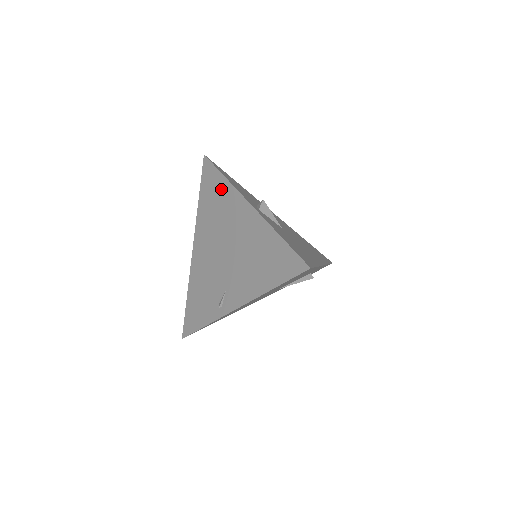
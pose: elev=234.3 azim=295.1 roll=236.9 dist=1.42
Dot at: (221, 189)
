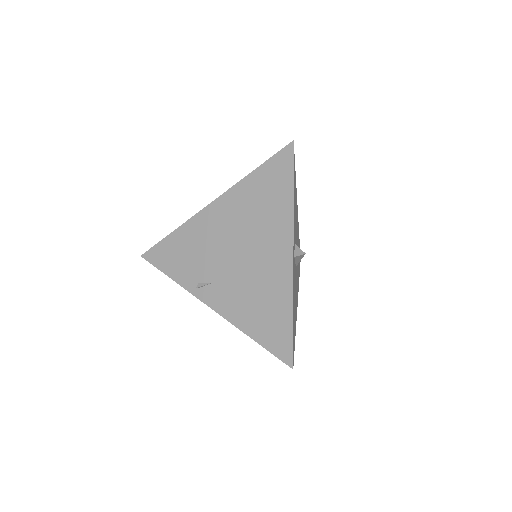
Dot at: (280, 201)
